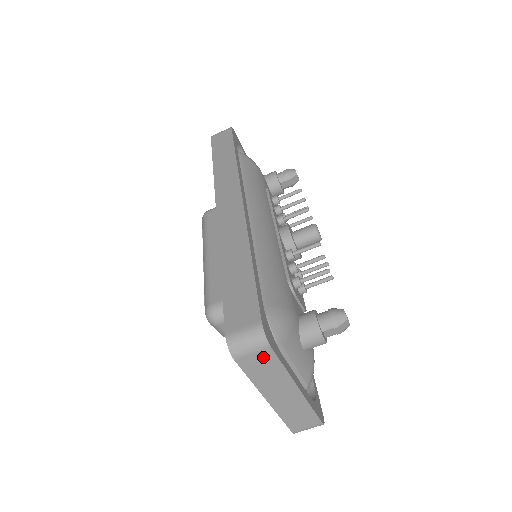
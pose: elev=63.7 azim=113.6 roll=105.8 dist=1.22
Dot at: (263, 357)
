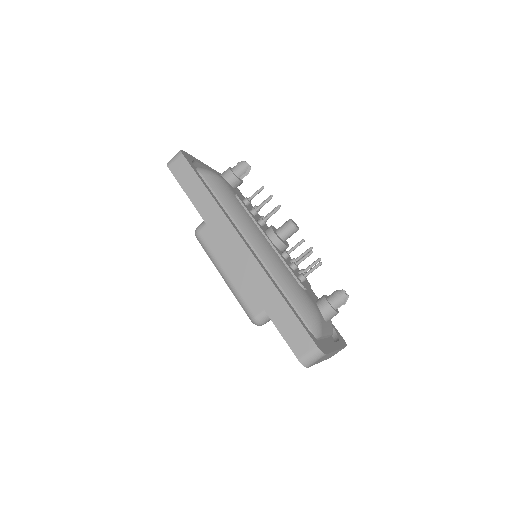
Dot at: occluded
